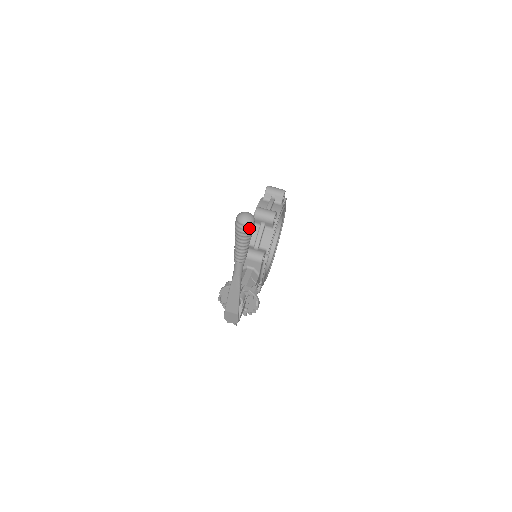
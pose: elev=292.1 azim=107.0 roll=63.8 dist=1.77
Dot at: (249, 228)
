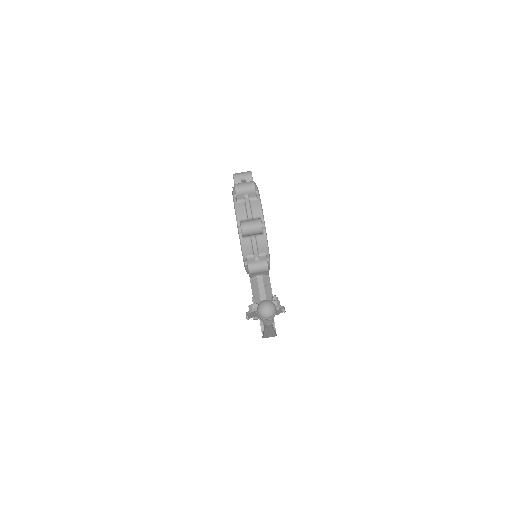
Dot at: (274, 315)
